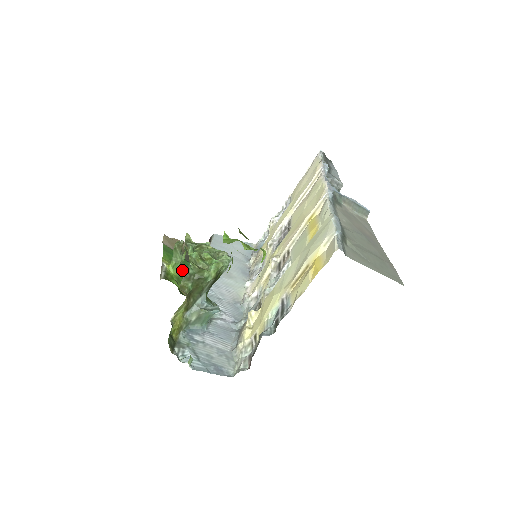
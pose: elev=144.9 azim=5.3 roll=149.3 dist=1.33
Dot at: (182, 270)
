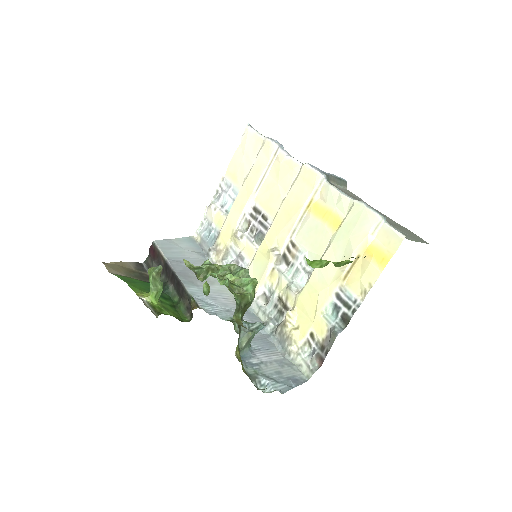
Dot at: occluded
